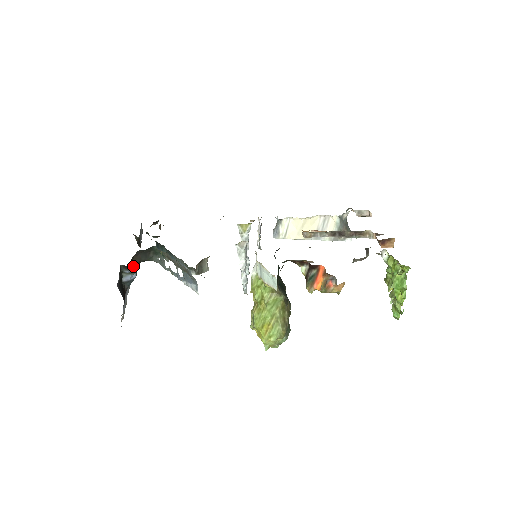
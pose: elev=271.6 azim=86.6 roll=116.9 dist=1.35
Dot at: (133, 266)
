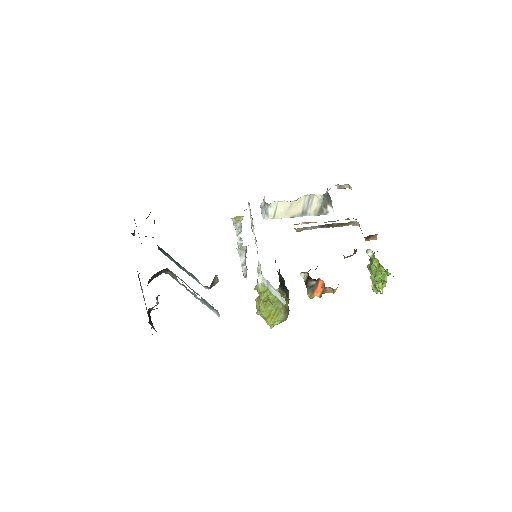
Dot at: occluded
